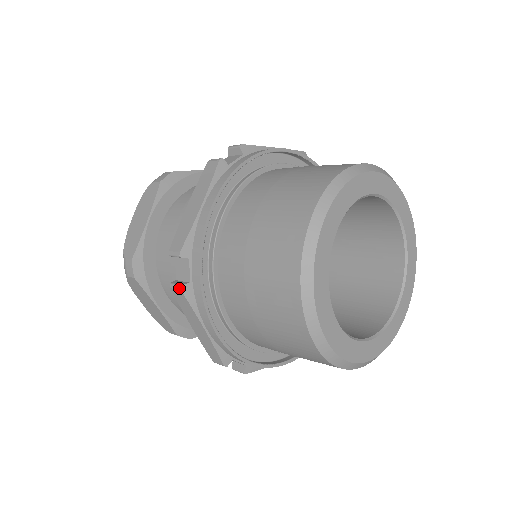
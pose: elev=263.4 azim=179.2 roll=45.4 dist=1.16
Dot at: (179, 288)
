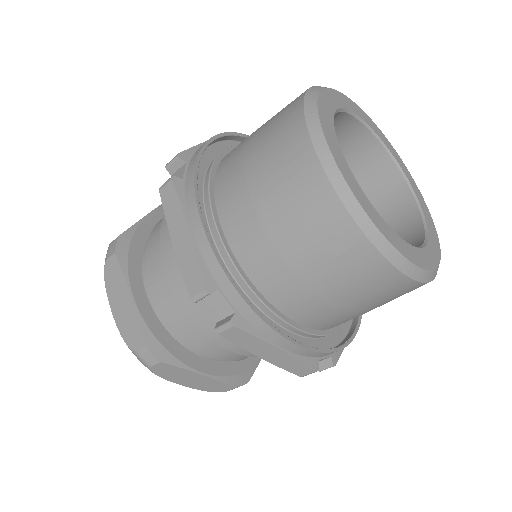
Dot at: (170, 179)
